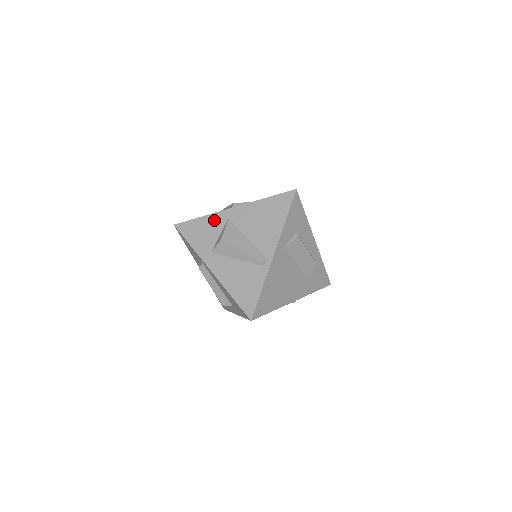
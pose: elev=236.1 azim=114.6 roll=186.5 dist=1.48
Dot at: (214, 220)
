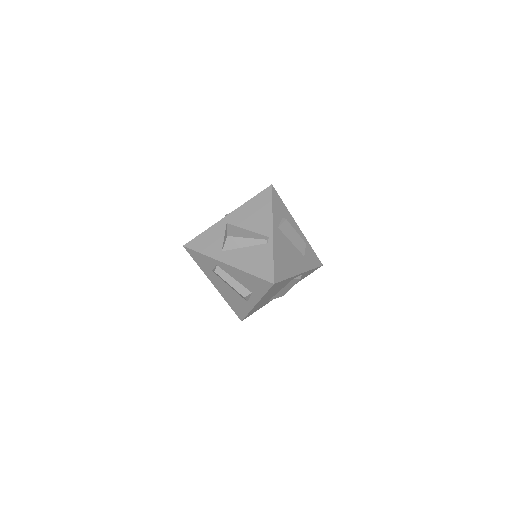
Dot at: (216, 229)
